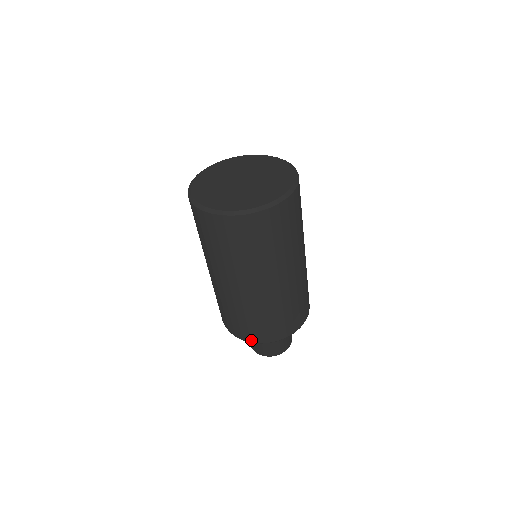
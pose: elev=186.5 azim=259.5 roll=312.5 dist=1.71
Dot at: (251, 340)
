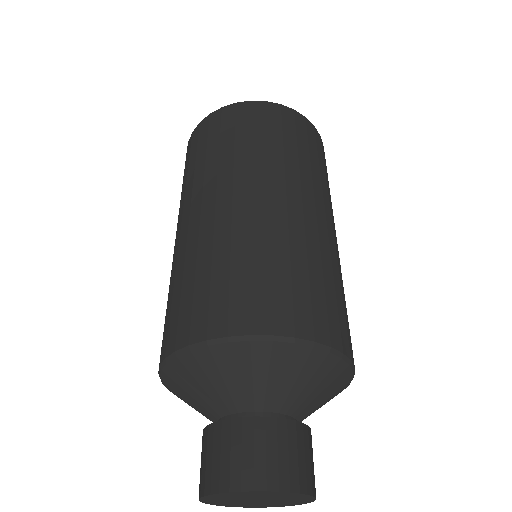
Dot at: (229, 329)
